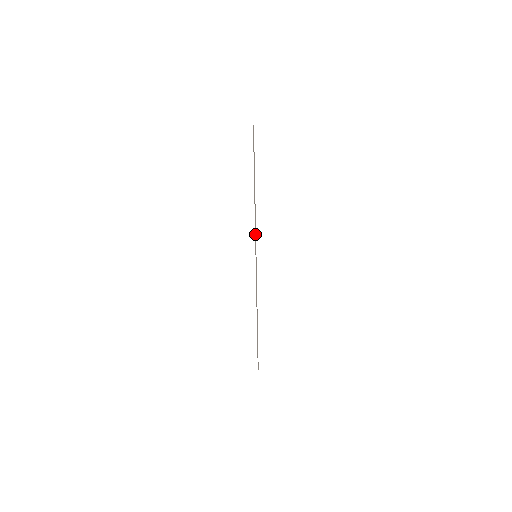
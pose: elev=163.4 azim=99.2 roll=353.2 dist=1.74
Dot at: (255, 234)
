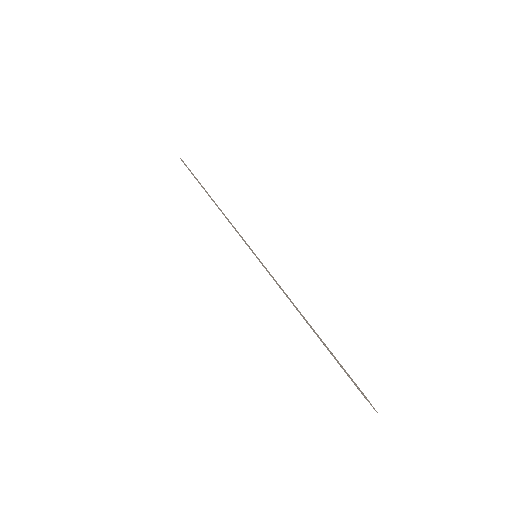
Dot at: (240, 236)
